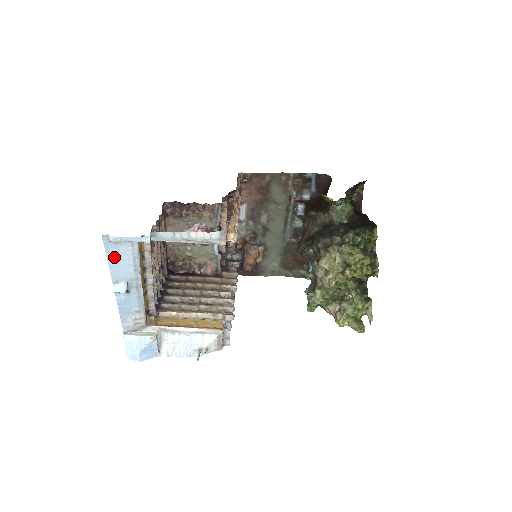
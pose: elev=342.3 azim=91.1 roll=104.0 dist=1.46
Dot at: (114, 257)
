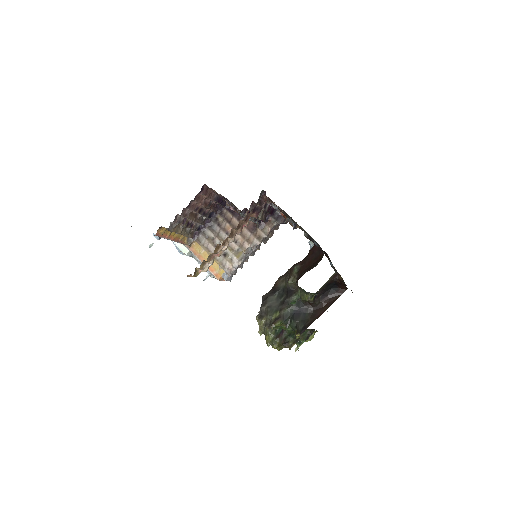
Dot at: occluded
